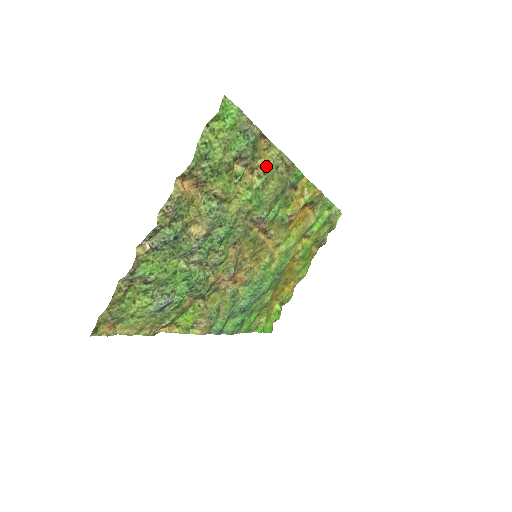
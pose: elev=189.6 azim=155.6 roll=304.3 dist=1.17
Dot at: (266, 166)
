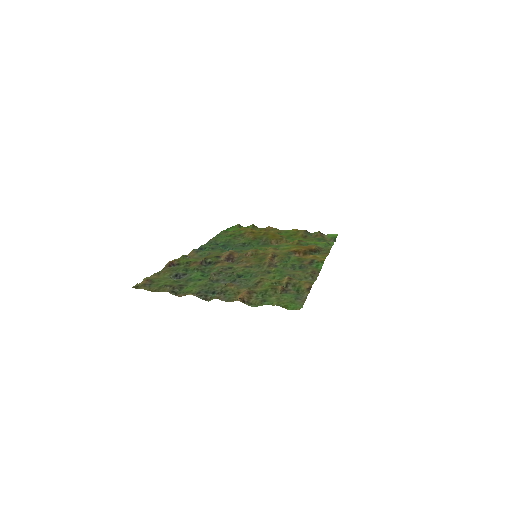
Dot at: (300, 280)
